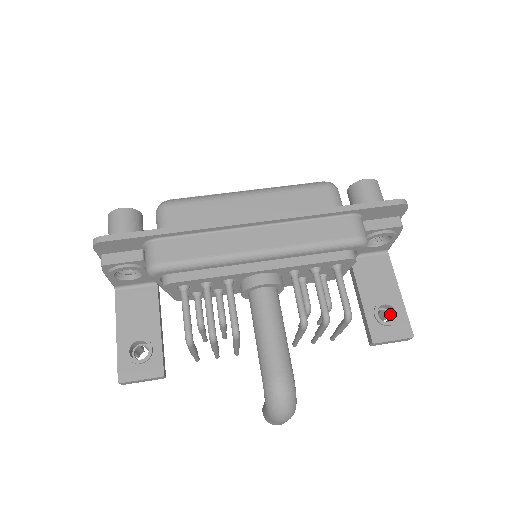
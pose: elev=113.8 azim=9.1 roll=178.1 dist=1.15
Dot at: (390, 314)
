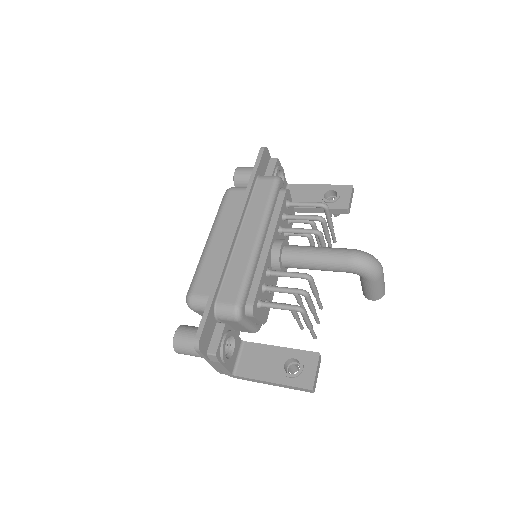
Dot at: (332, 196)
